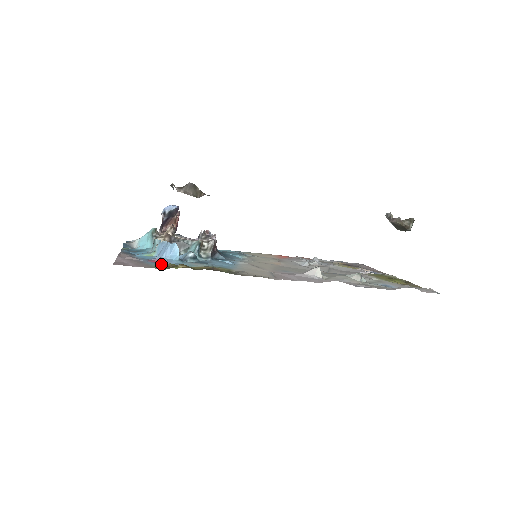
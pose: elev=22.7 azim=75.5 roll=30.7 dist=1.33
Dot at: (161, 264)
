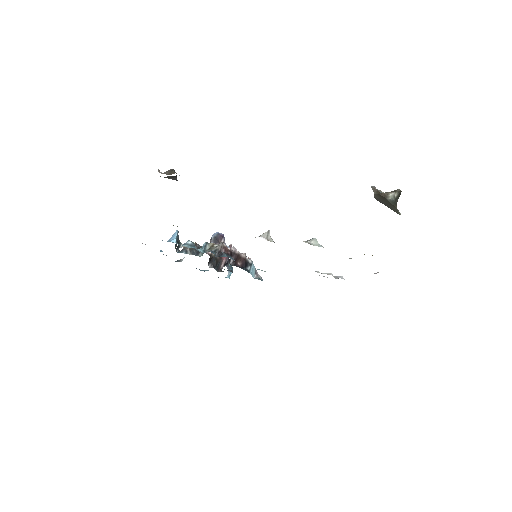
Dot at: occluded
